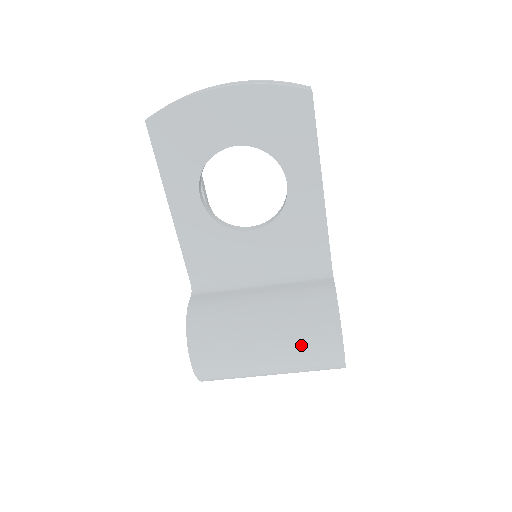
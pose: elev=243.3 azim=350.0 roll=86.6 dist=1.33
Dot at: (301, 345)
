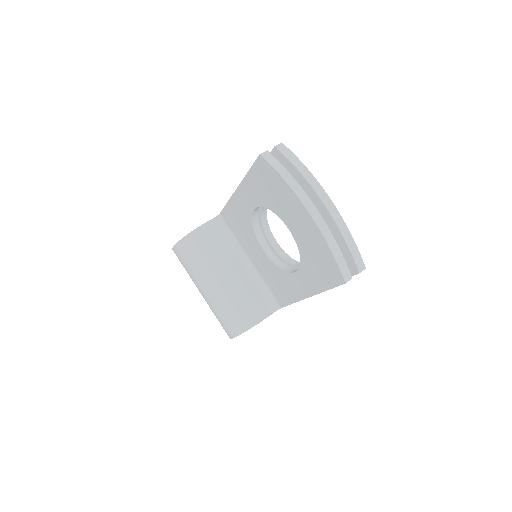
Dot at: (218, 313)
